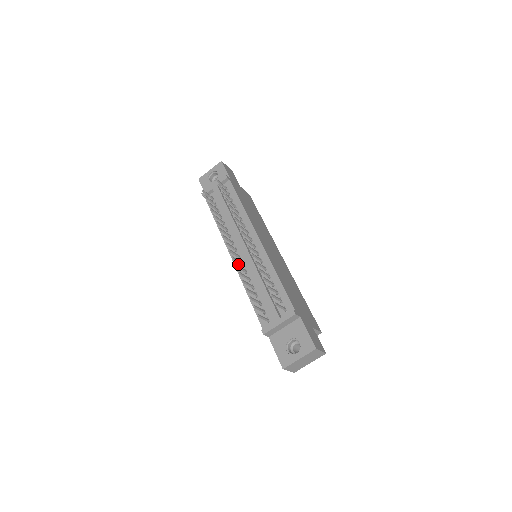
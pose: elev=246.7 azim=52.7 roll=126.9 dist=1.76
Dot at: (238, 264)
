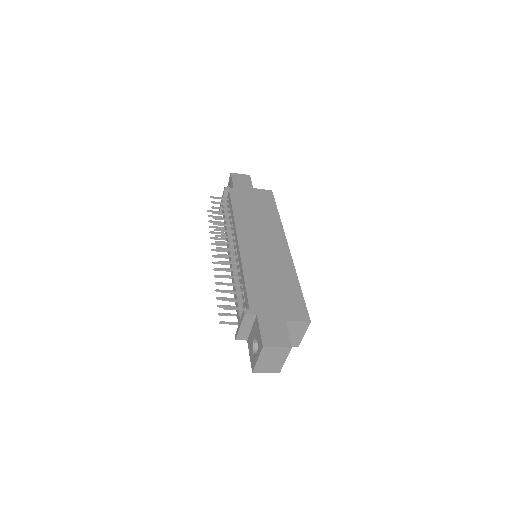
Dot at: occluded
